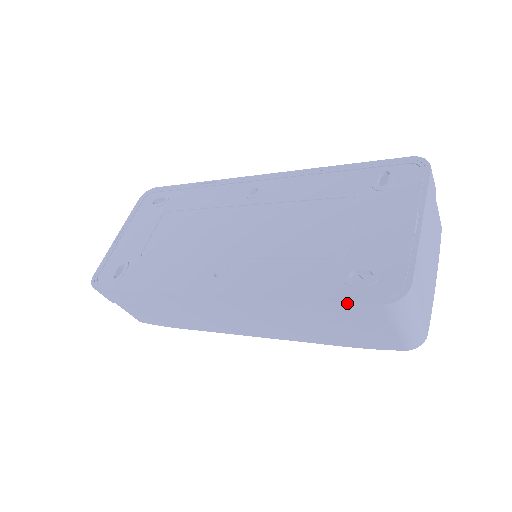
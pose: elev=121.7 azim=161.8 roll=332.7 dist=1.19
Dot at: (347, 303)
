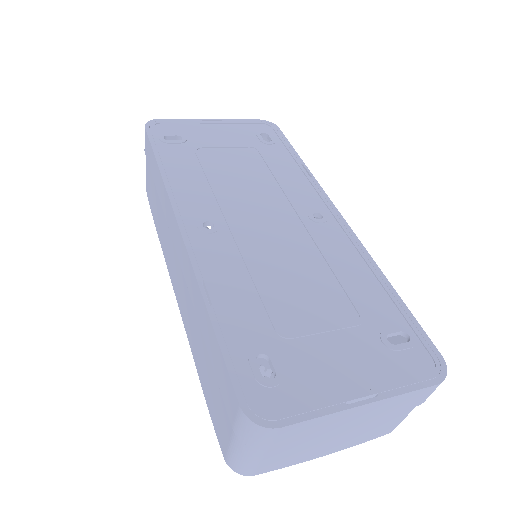
Dot at: (226, 367)
